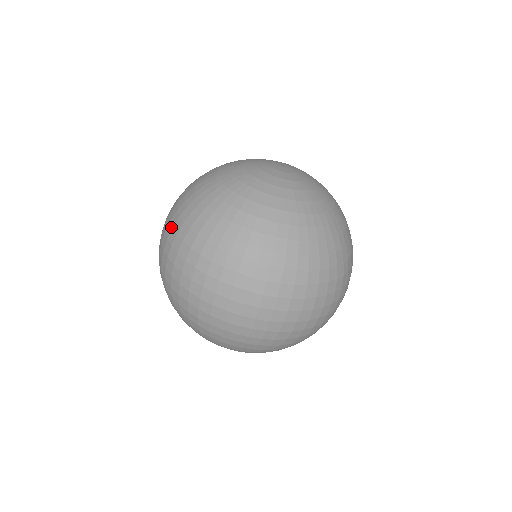
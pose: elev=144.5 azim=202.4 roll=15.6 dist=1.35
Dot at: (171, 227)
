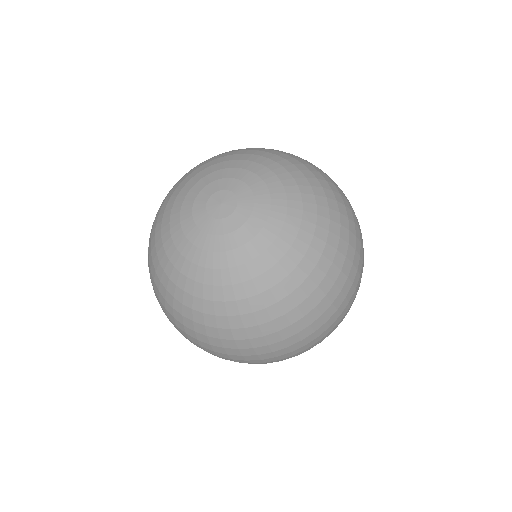
Dot at: (166, 315)
